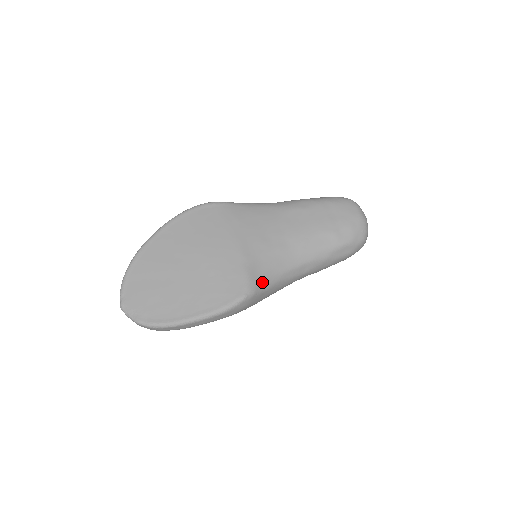
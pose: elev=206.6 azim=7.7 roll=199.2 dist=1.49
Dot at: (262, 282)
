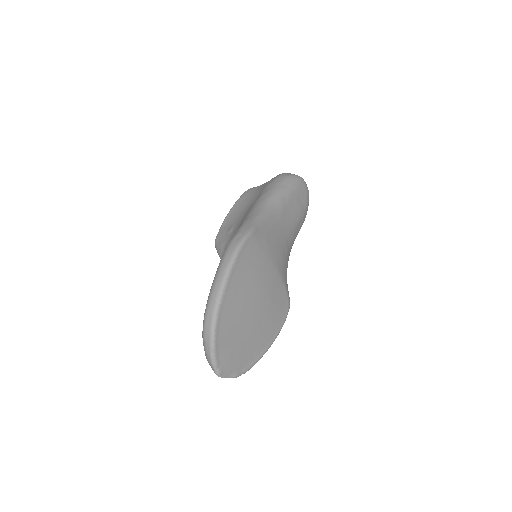
Dot at: occluded
